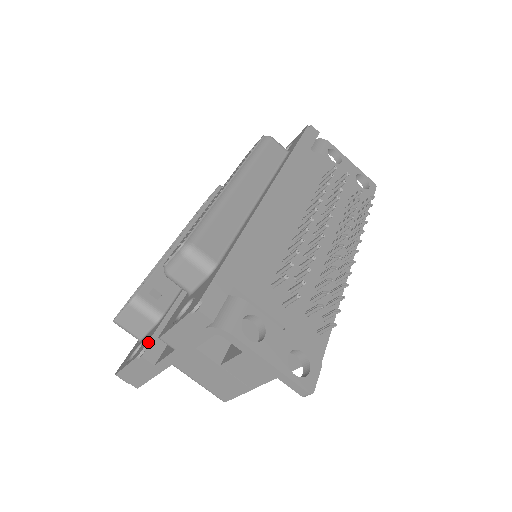
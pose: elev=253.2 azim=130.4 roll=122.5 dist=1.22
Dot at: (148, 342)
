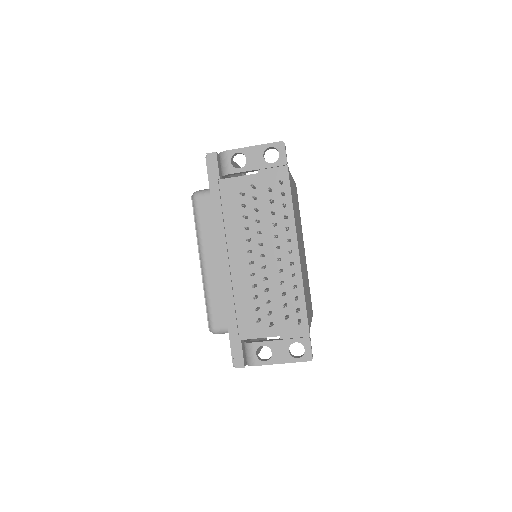
Dot at: occluded
